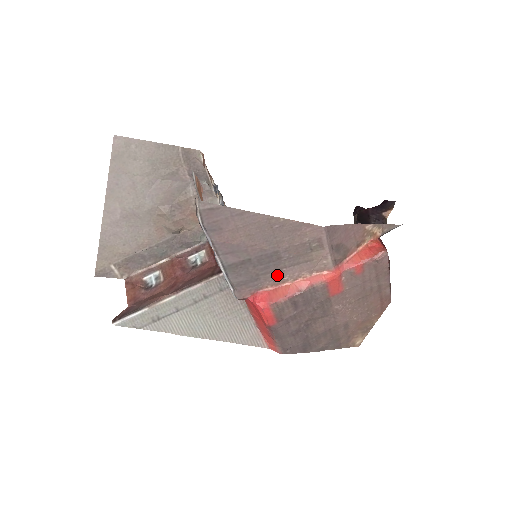
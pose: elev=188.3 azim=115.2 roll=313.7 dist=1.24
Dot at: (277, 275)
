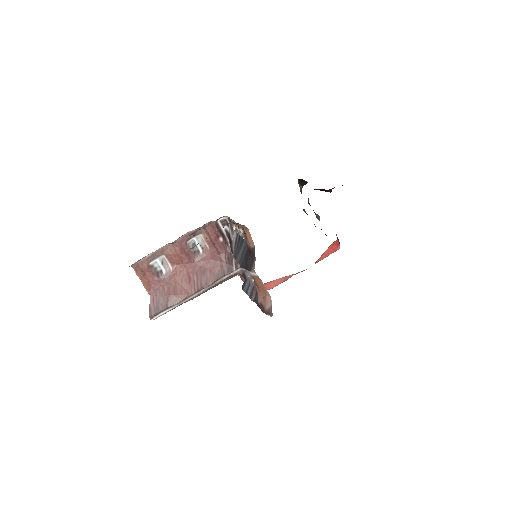
Dot at: occluded
